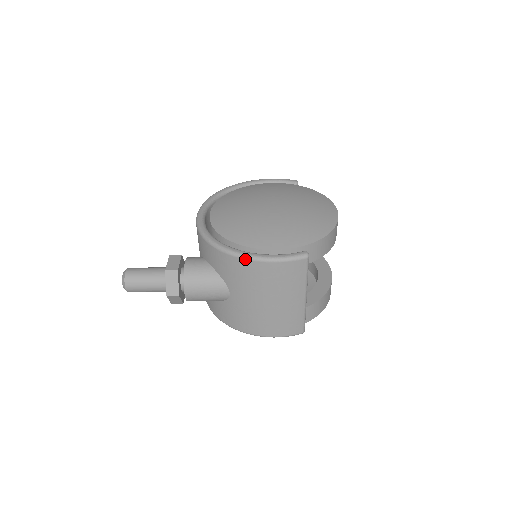
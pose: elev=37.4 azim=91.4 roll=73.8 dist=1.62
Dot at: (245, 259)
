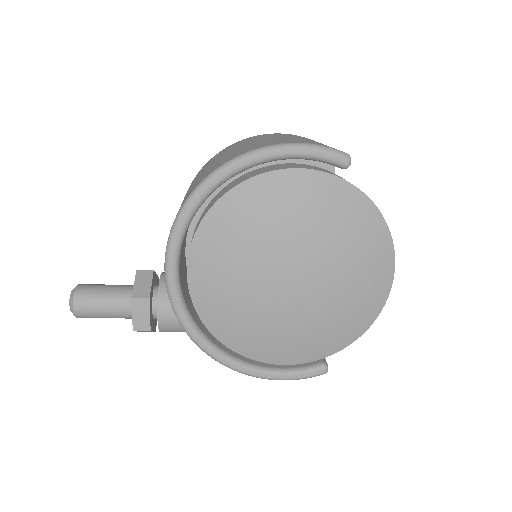
Dot at: occluded
